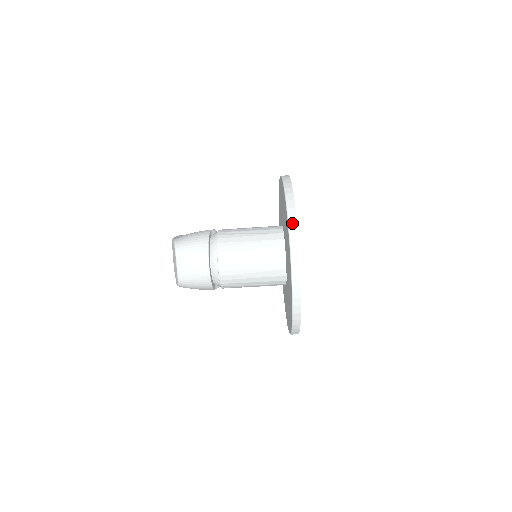
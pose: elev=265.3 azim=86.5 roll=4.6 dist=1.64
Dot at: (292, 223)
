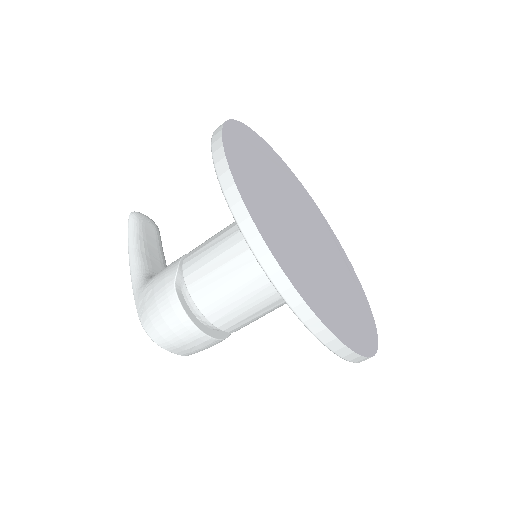
Dot at: (304, 315)
